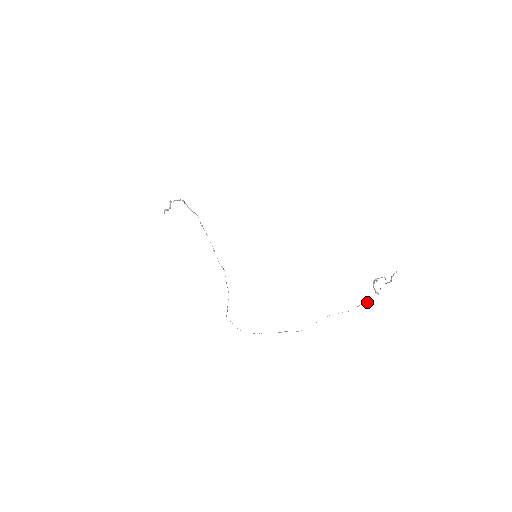
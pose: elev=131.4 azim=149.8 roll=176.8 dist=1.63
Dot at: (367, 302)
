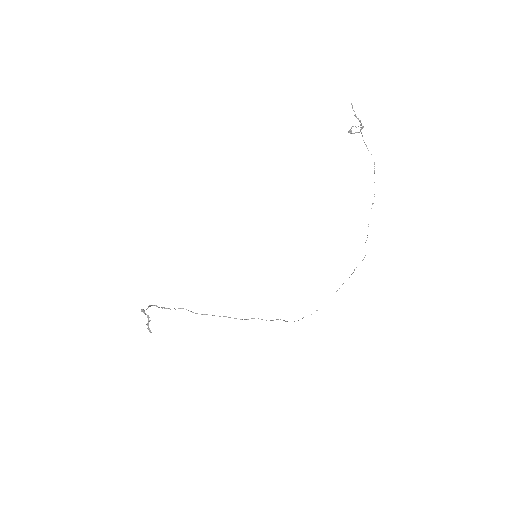
Dot at: (374, 170)
